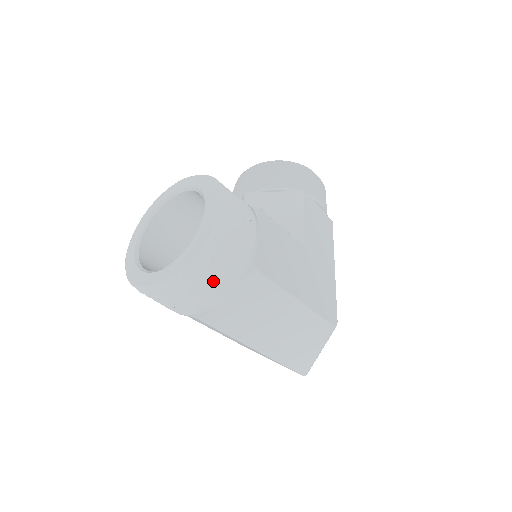
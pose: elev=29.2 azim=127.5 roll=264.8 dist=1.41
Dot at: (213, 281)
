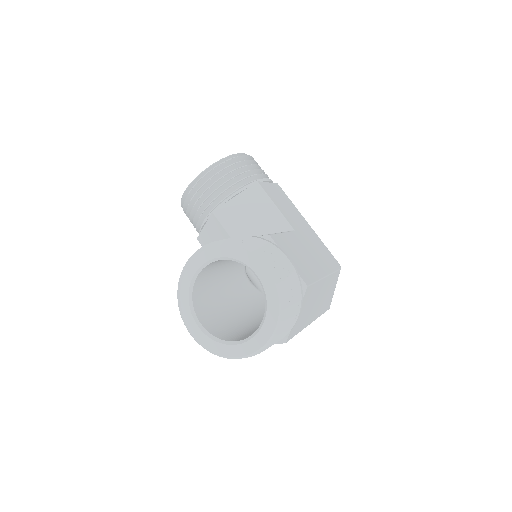
Dot at: occluded
